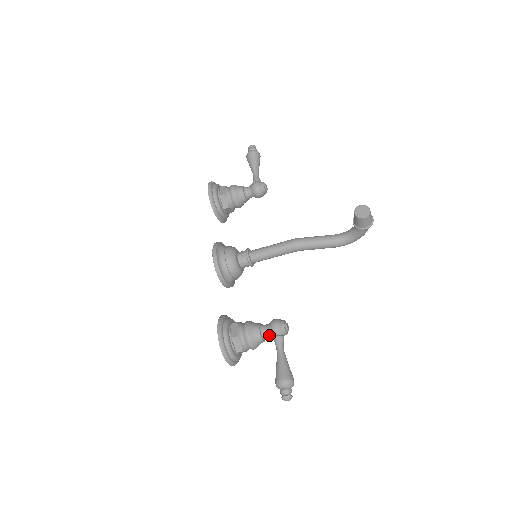
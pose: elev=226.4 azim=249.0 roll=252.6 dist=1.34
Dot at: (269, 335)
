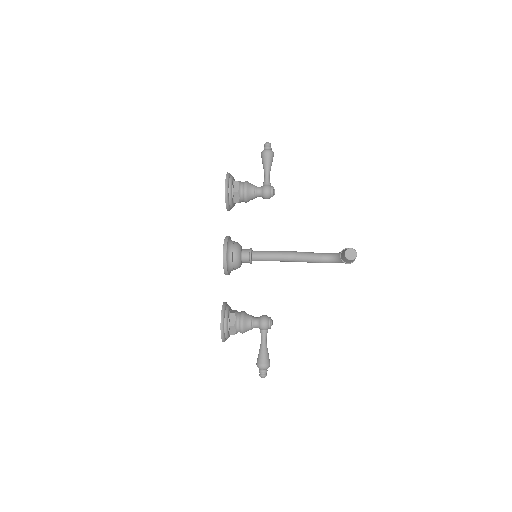
Dot at: (257, 327)
